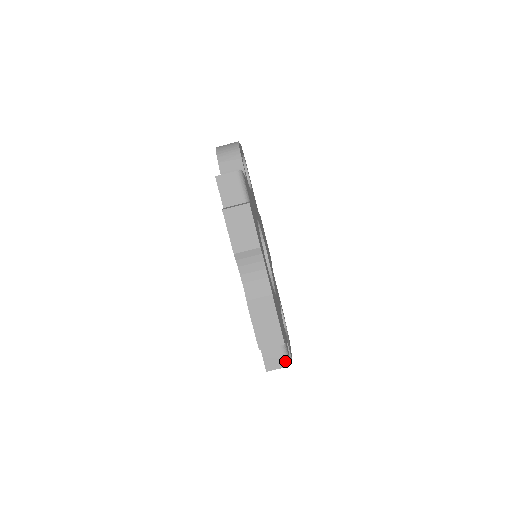
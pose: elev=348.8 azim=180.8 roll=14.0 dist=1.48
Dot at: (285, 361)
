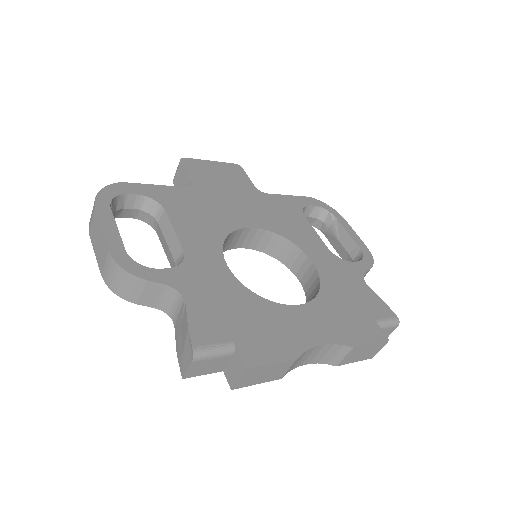
Dot at: (394, 326)
